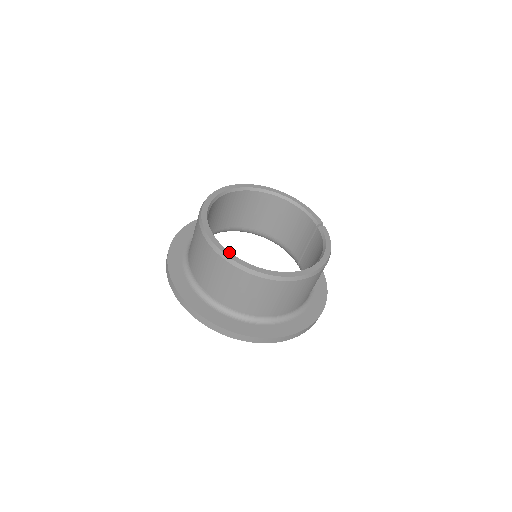
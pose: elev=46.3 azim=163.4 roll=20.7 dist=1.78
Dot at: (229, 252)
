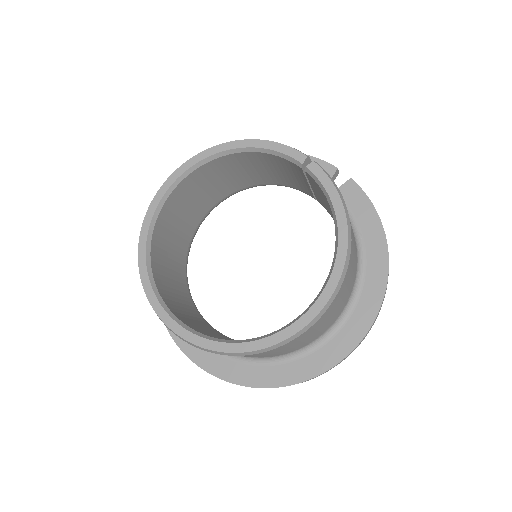
Dot at: (213, 342)
